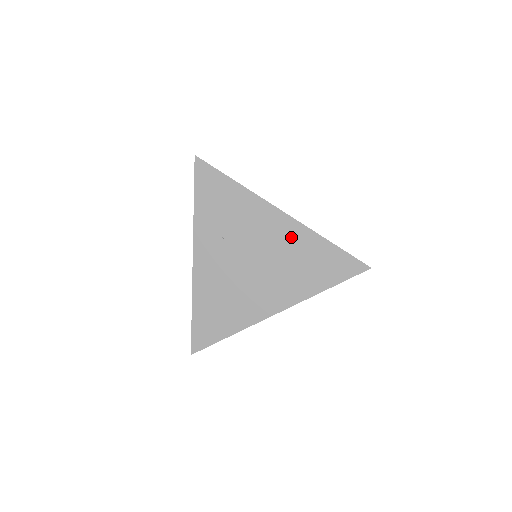
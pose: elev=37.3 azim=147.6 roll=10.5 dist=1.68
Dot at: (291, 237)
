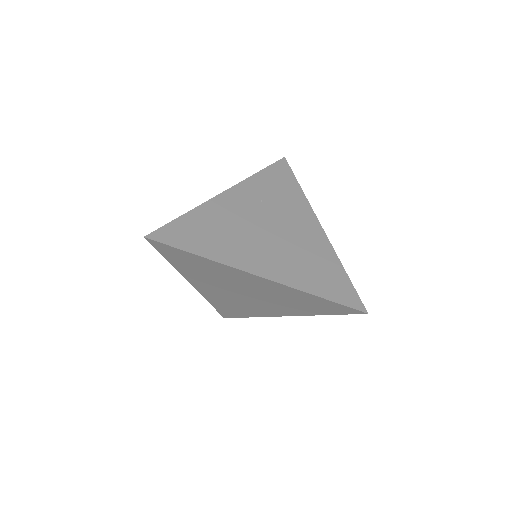
Dot at: (316, 243)
